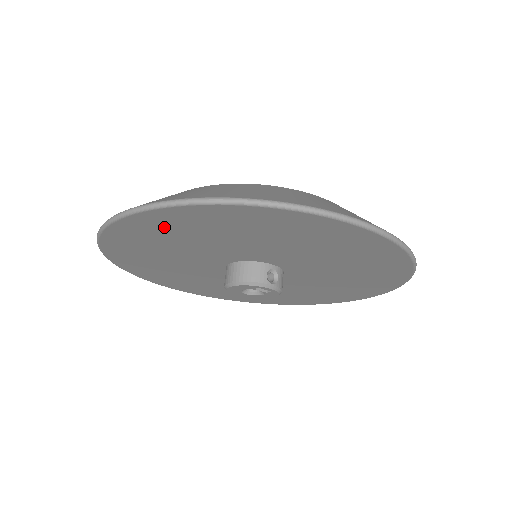
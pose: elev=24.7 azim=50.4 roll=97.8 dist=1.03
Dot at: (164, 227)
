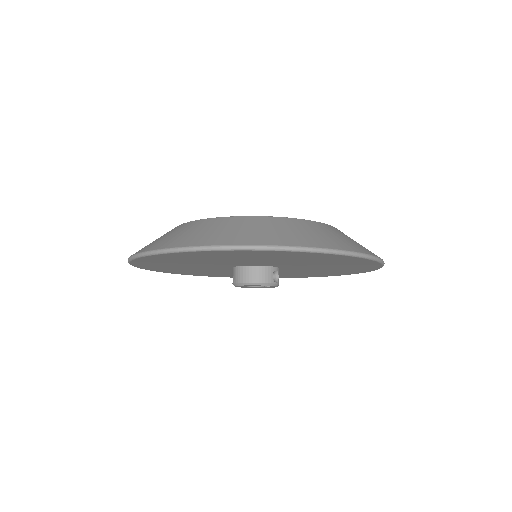
Dot at: (217, 255)
